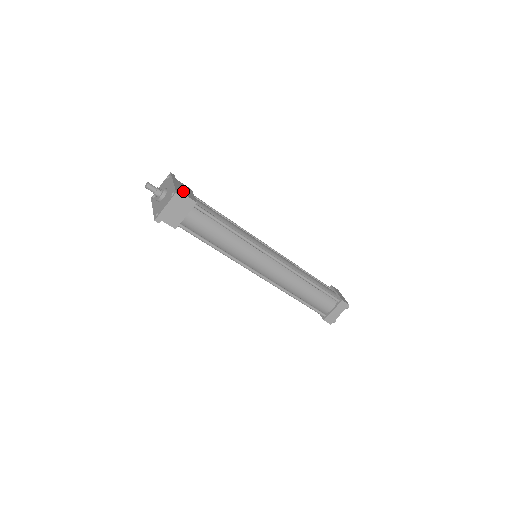
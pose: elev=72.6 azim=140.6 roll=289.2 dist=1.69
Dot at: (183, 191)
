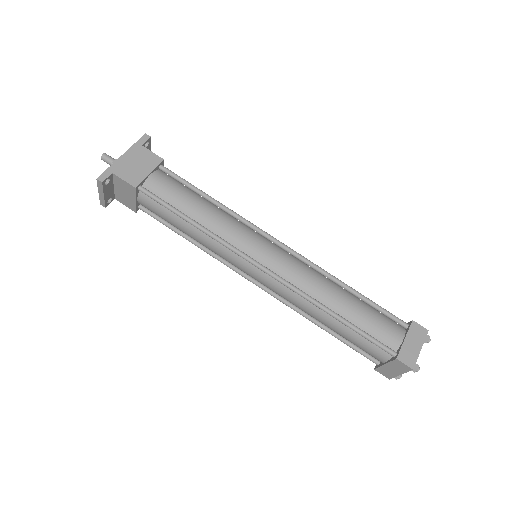
Dot at: (125, 170)
